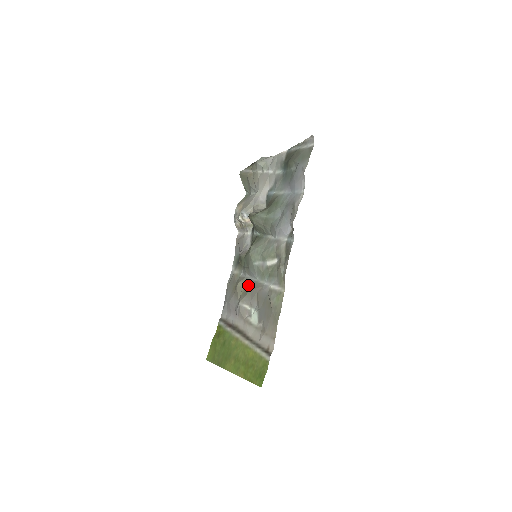
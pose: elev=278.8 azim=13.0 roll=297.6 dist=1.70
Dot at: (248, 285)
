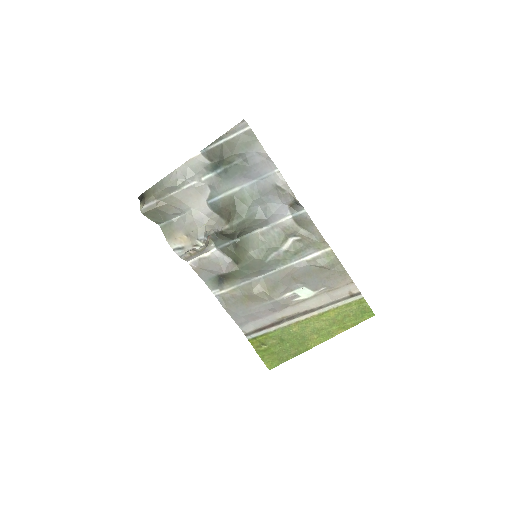
Dot at: (268, 282)
